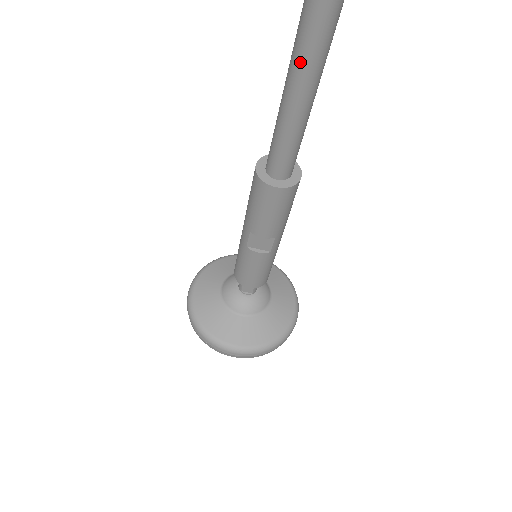
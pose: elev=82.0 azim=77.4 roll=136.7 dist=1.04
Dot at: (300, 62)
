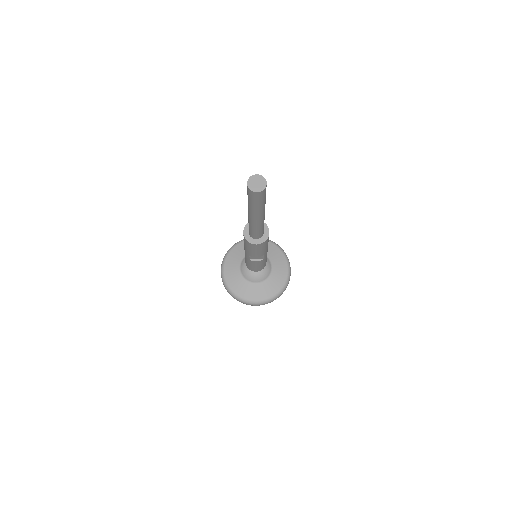
Dot at: (253, 213)
